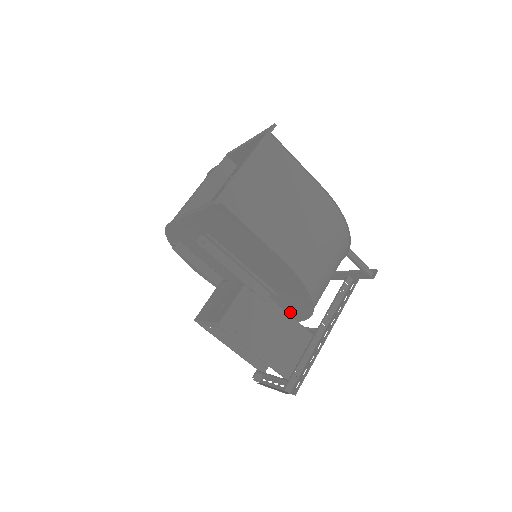
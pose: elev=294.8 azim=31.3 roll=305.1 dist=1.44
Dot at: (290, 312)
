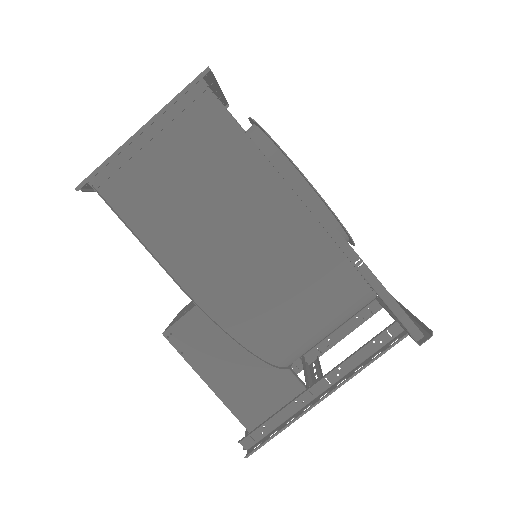
Dot at: occluded
